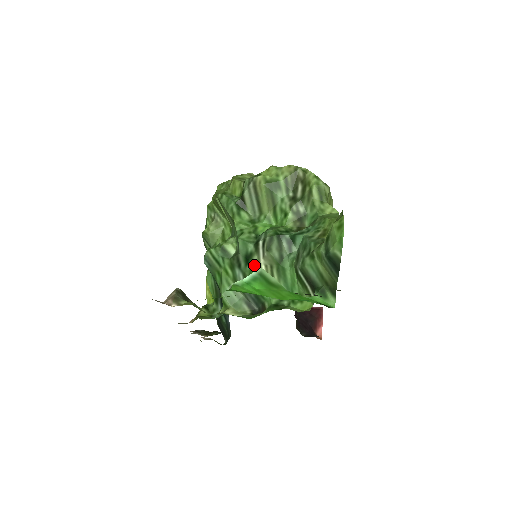
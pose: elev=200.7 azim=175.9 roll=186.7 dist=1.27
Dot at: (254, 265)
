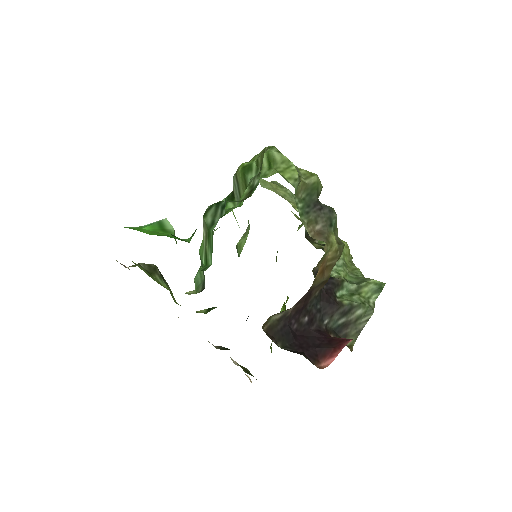
Dot at: occluded
